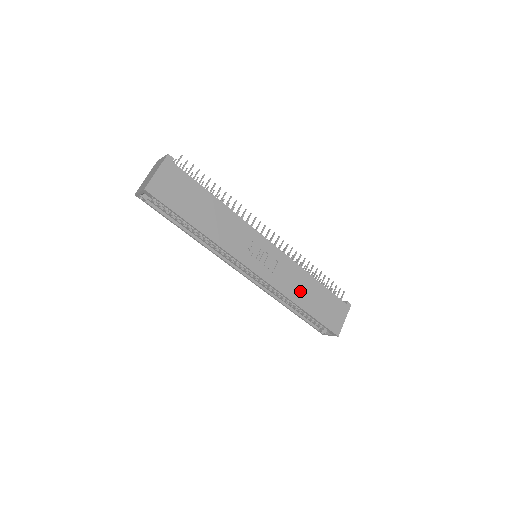
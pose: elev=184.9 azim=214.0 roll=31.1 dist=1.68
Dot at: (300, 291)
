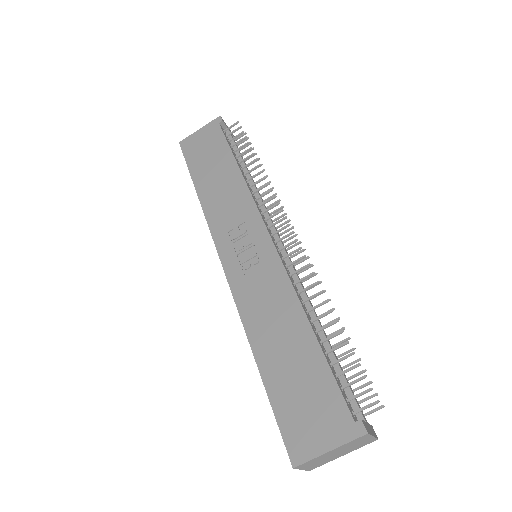
Dot at: (270, 329)
